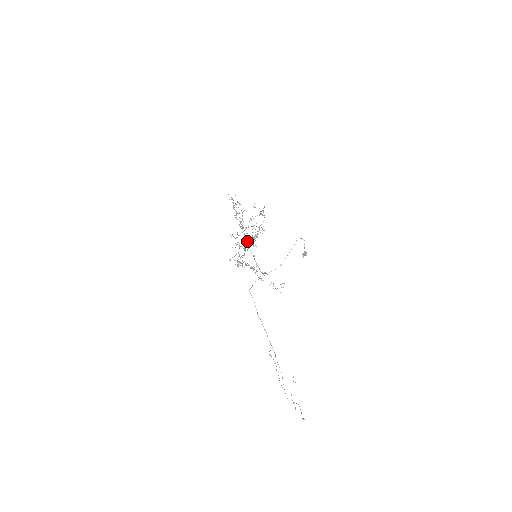
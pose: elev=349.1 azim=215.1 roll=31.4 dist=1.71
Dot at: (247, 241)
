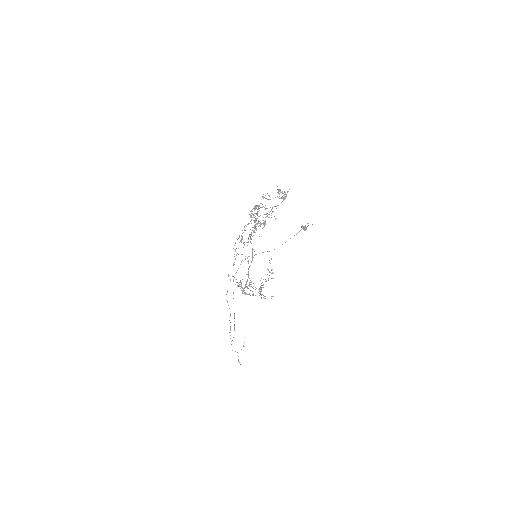
Dot at: (252, 230)
